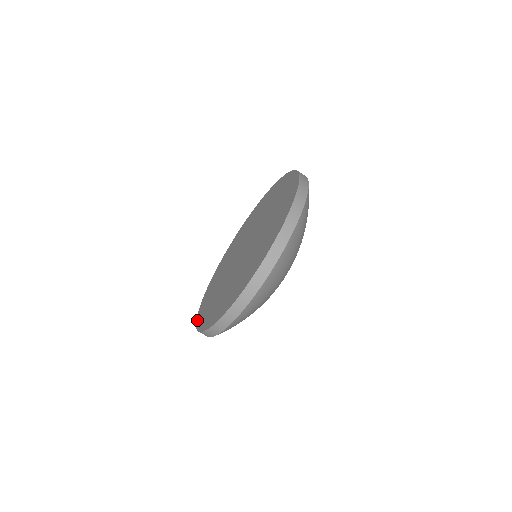
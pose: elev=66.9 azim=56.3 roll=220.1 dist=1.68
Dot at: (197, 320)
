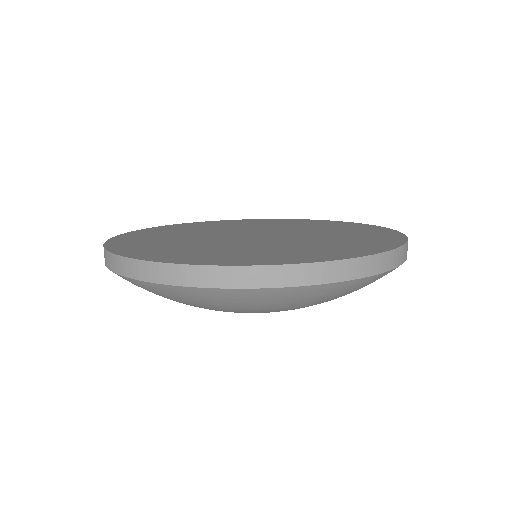
Dot at: (144, 257)
